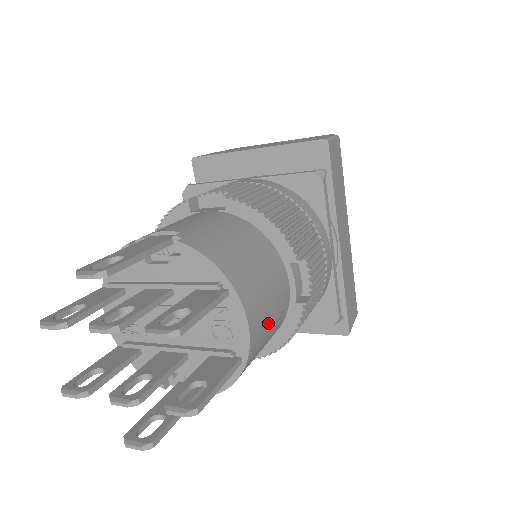
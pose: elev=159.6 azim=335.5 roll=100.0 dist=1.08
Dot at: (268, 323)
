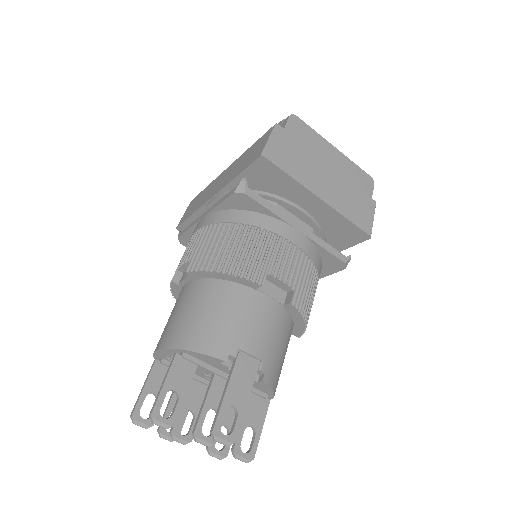
Dot at: occluded
